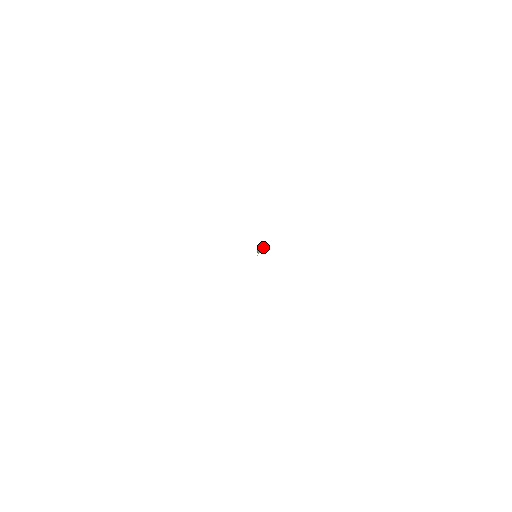
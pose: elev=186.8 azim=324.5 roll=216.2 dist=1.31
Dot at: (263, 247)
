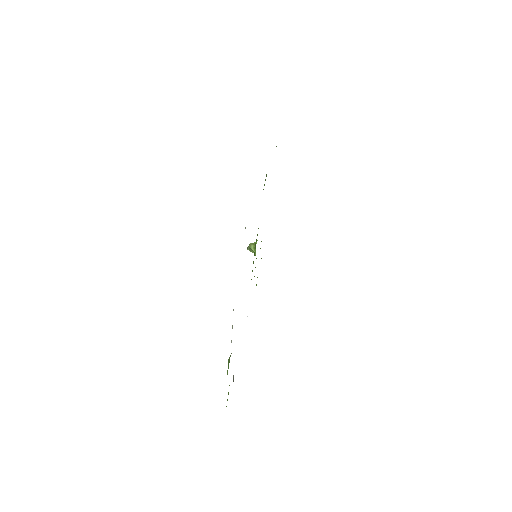
Dot at: (254, 245)
